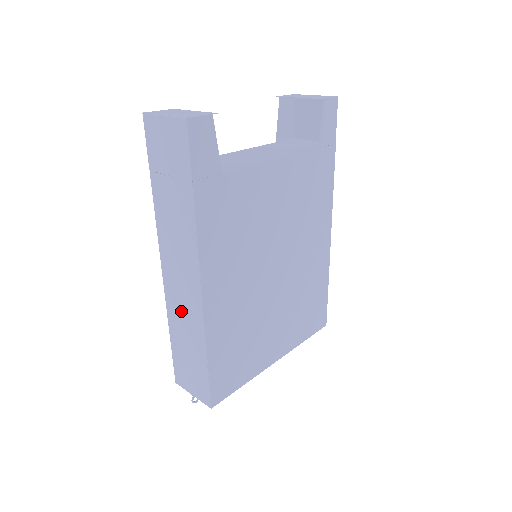
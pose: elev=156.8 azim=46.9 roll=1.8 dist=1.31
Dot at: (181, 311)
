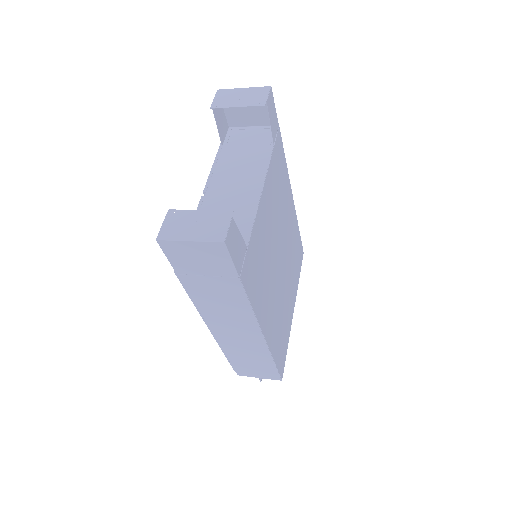
Dot at: (238, 343)
